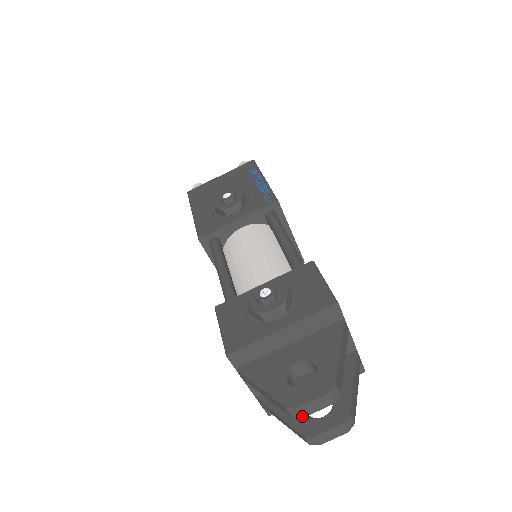
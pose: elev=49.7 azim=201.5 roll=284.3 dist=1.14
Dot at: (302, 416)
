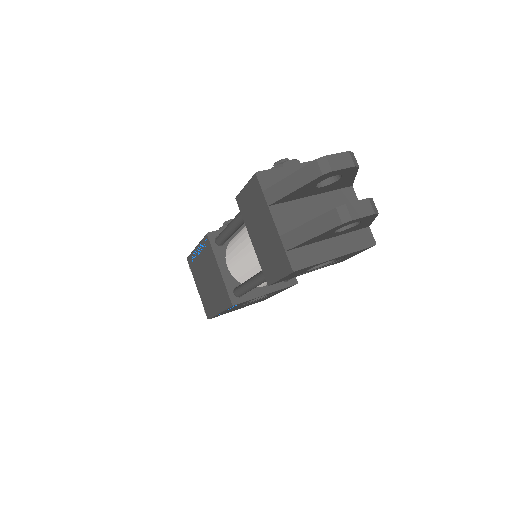
Dot at: (331, 169)
